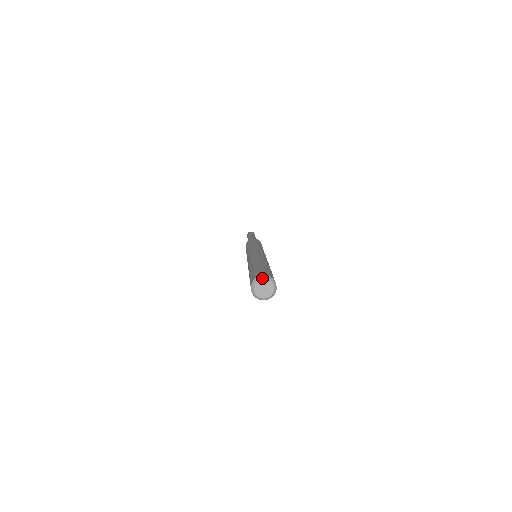
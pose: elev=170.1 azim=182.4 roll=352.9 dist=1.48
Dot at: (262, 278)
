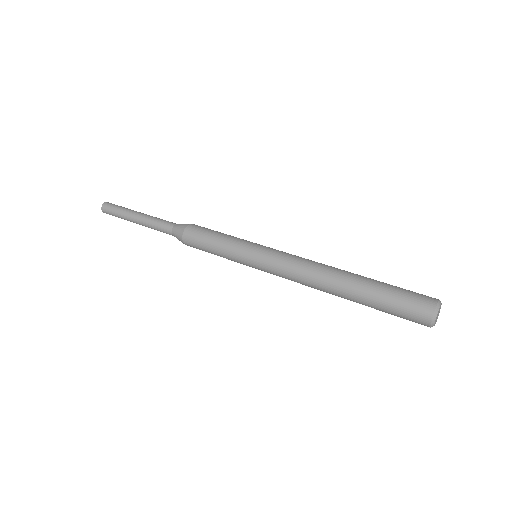
Dot at: occluded
